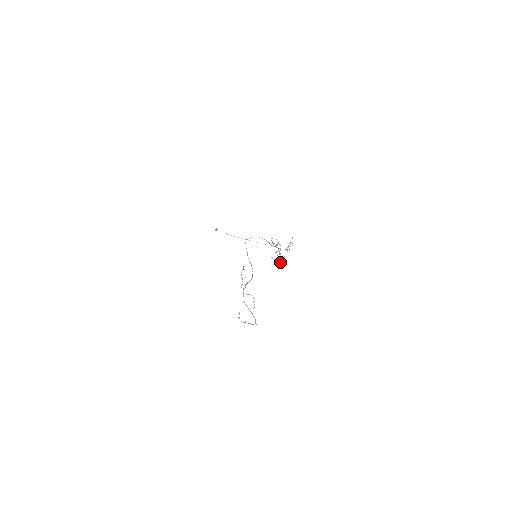
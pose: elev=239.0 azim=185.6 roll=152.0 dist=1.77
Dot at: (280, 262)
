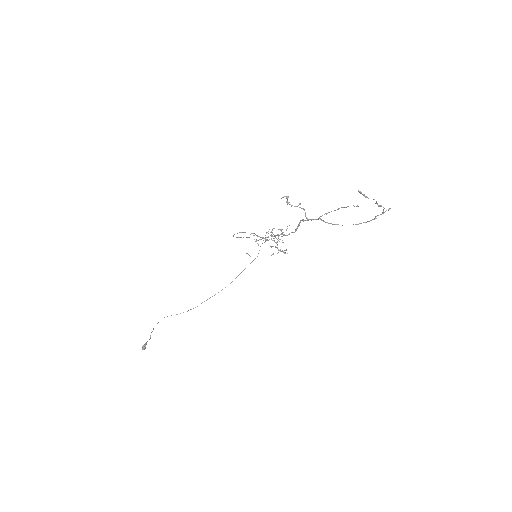
Dot at: occluded
